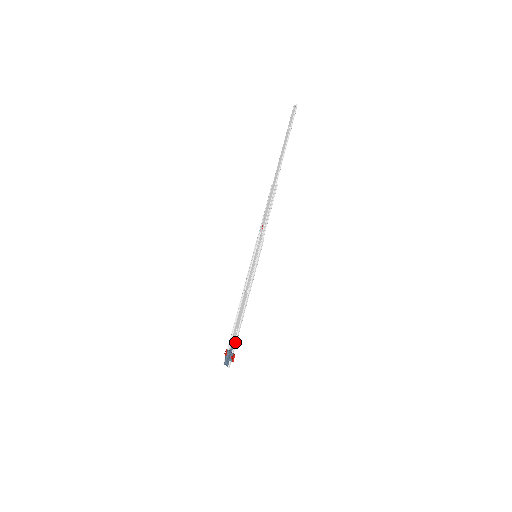
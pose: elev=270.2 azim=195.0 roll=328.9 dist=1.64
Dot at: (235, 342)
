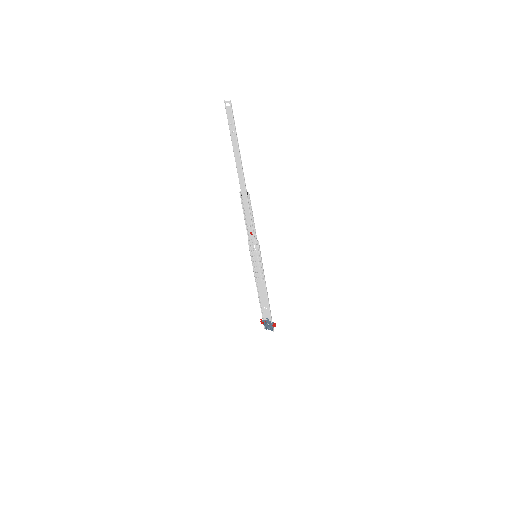
Dot at: (271, 317)
